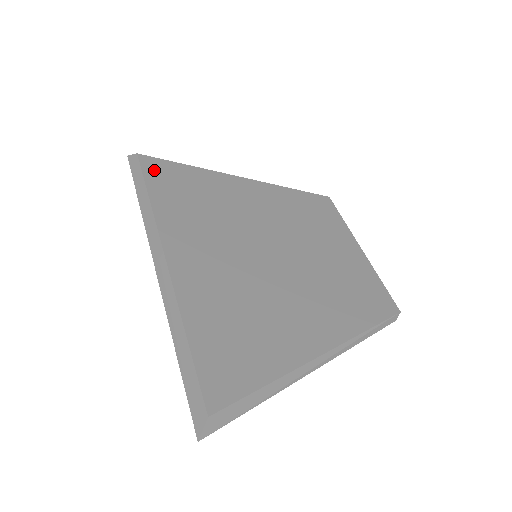
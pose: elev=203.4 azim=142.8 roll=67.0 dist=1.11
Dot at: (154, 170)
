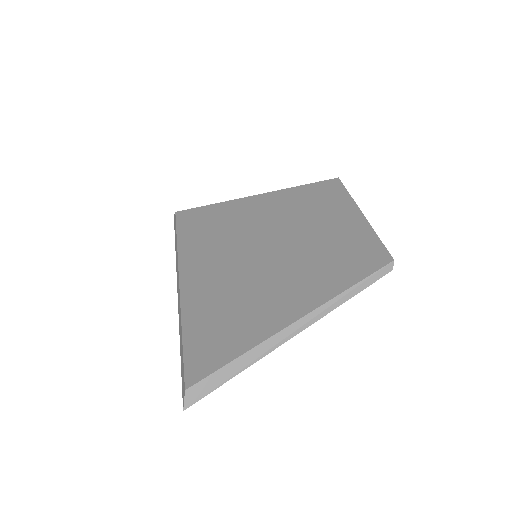
Dot at: (185, 219)
